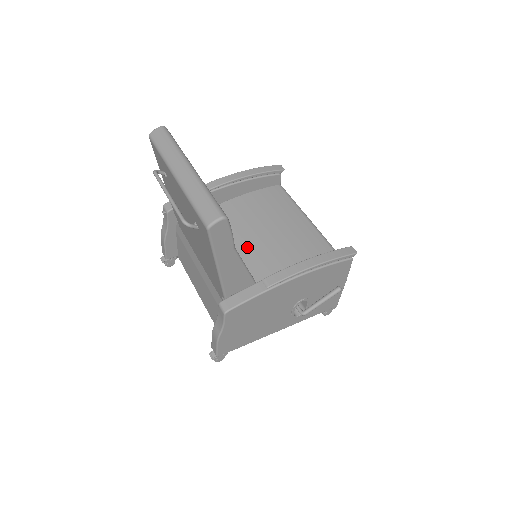
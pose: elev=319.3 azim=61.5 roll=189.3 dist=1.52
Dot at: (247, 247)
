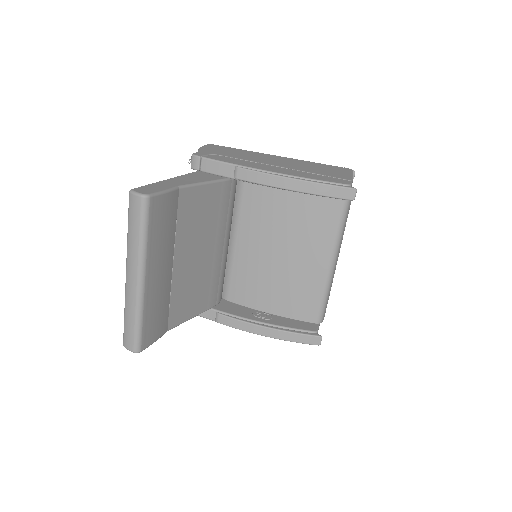
Dot at: (246, 252)
